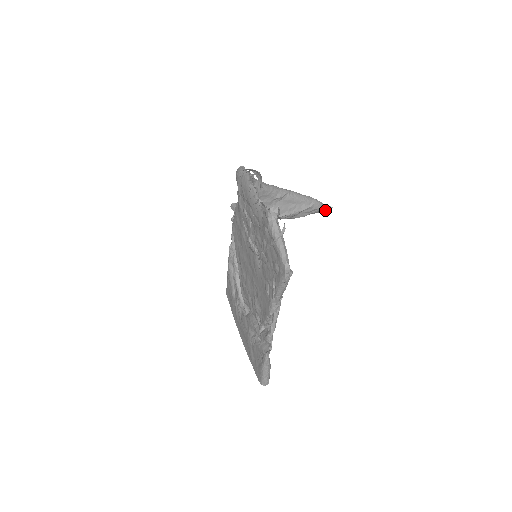
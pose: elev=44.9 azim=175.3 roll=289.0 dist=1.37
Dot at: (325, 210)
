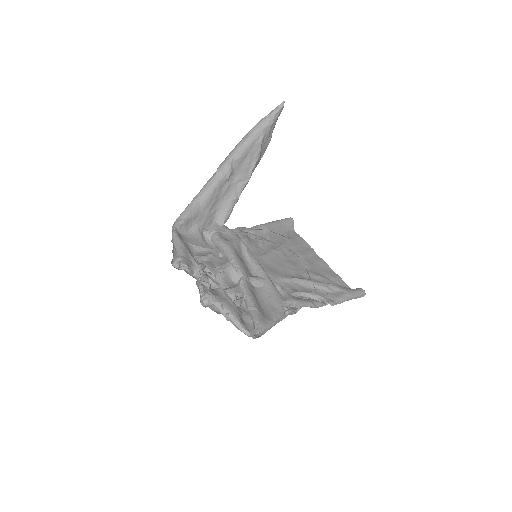
Dot at: occluded
